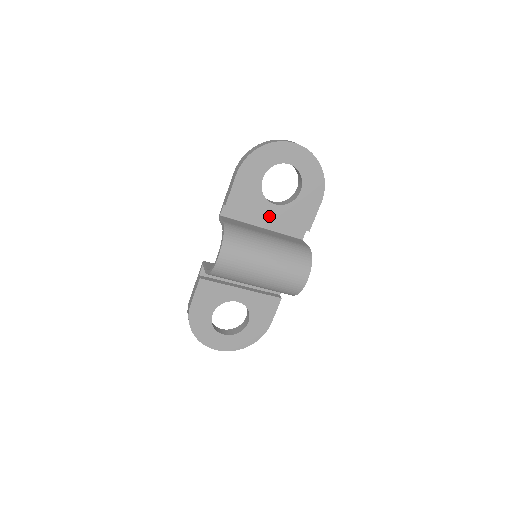
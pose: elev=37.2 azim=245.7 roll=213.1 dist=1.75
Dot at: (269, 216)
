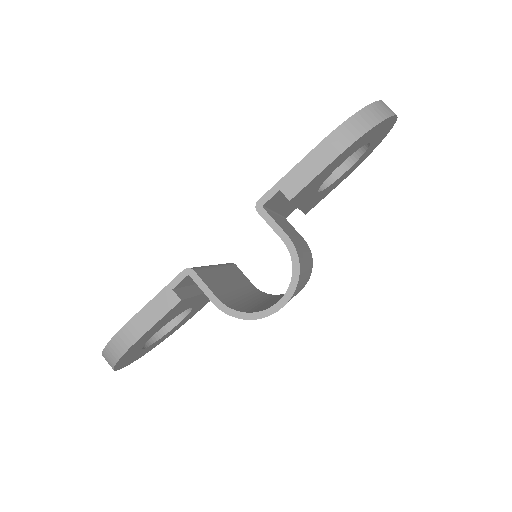
Dot at: (302, 205)
